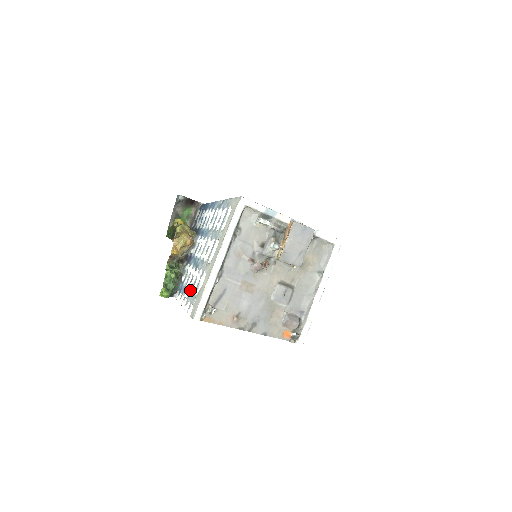
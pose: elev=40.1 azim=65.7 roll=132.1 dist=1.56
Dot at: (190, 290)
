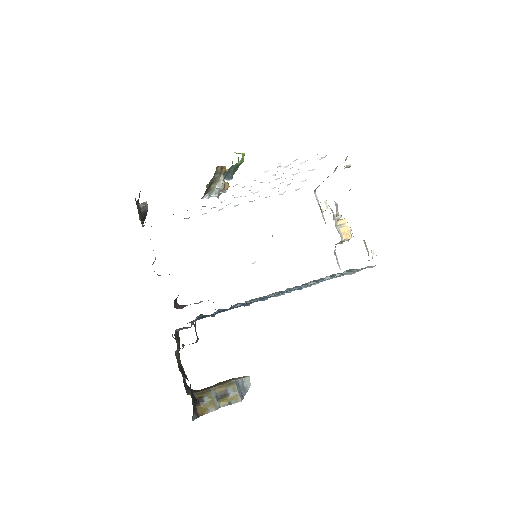
Dot at: occluded
